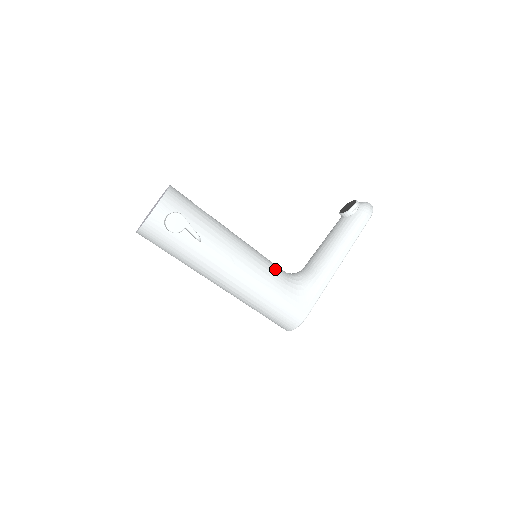
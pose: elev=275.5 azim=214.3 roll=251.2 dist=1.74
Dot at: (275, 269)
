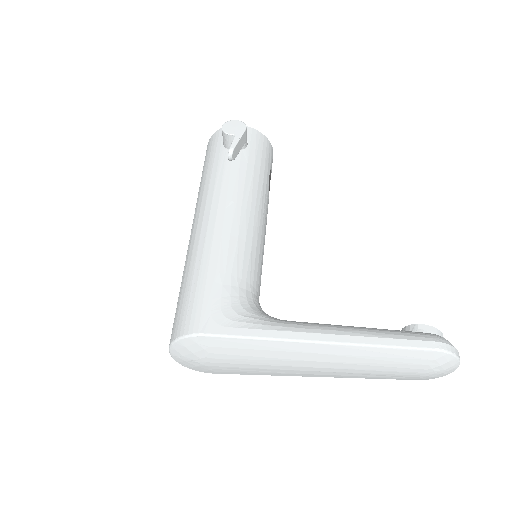
Dot at: (252, 268)
